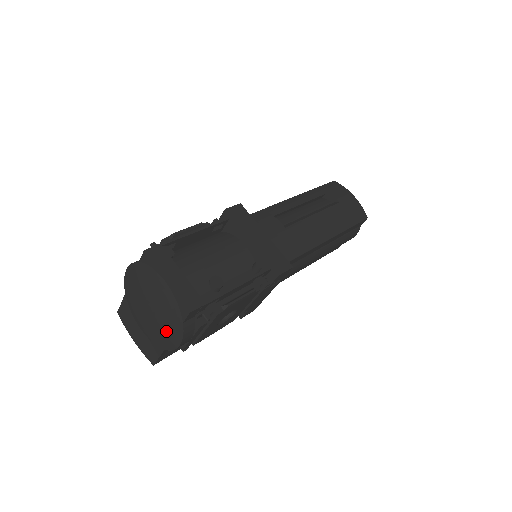
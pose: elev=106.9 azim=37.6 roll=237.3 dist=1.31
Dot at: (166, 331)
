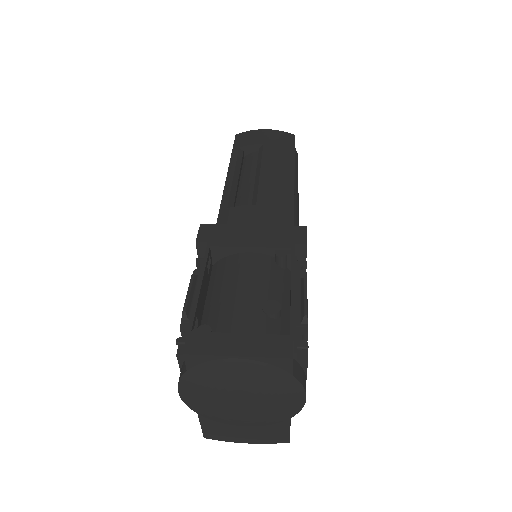
Dot at: (280, 401)
